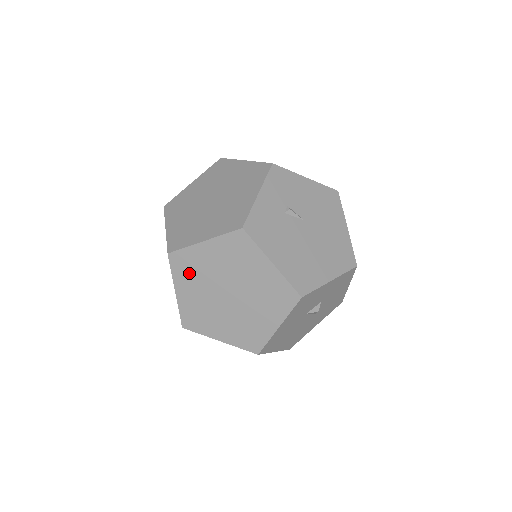
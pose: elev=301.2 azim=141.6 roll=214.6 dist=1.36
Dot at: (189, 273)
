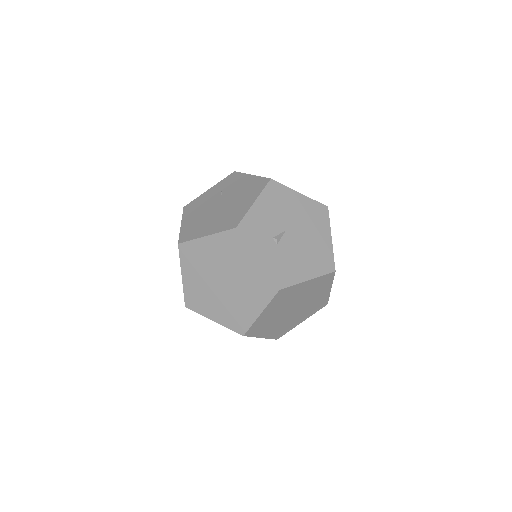
Dot at: (263, 327)
